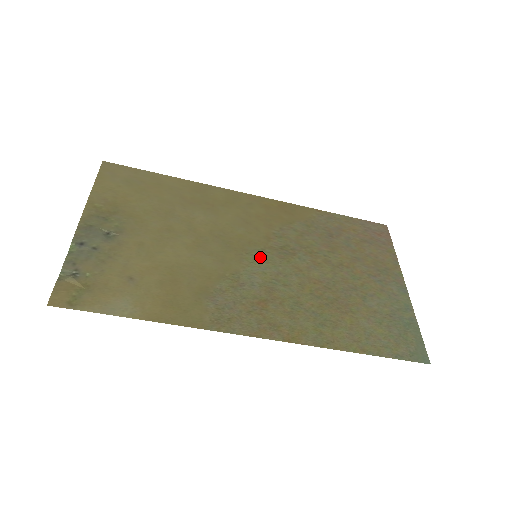
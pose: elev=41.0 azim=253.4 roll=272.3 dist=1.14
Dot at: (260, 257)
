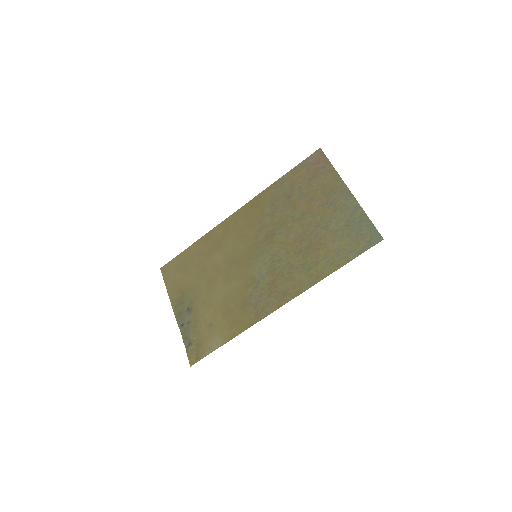
Dot at: (258, 255)
